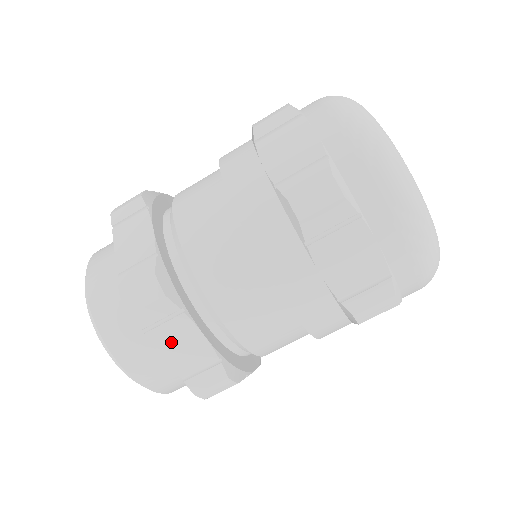
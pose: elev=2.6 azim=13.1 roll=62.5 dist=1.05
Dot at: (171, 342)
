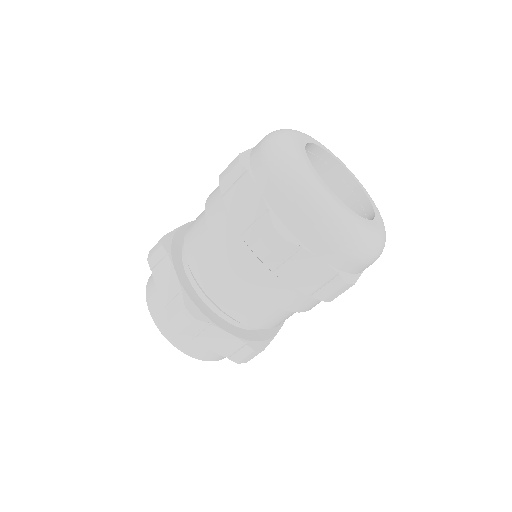
Dot at: (210, 341)
